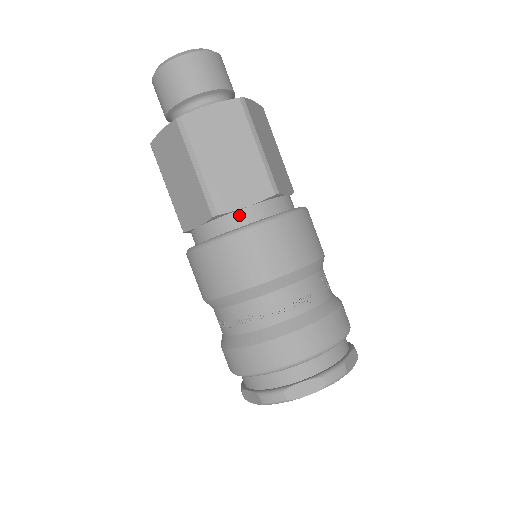
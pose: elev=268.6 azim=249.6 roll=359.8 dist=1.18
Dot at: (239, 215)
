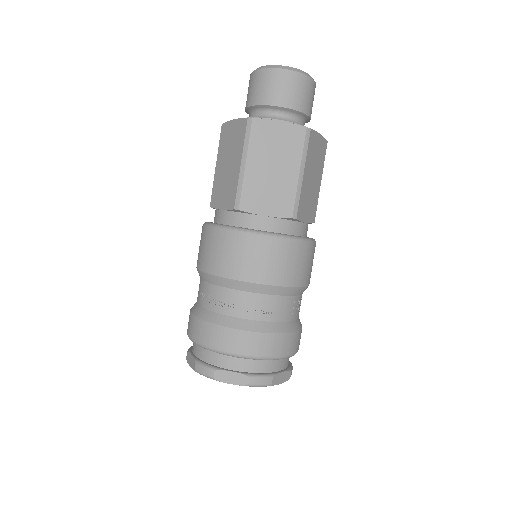
Dot at: (255, 219)
